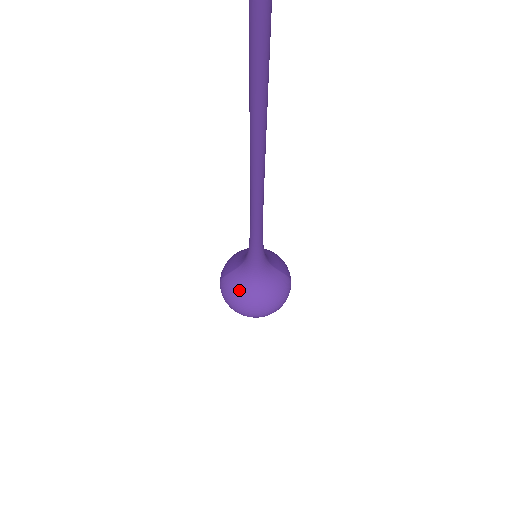
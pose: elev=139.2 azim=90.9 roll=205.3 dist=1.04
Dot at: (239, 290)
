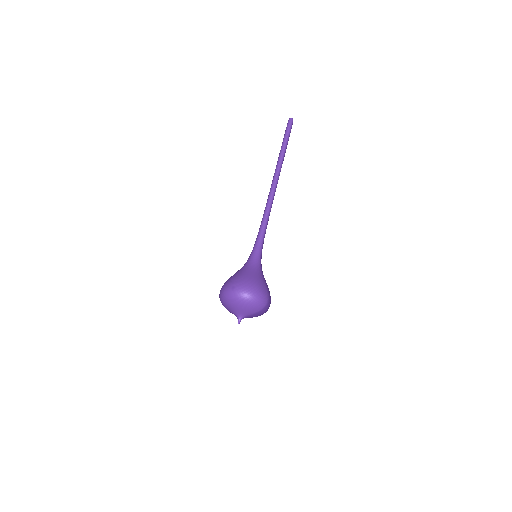
Dot at: (234, 274)
